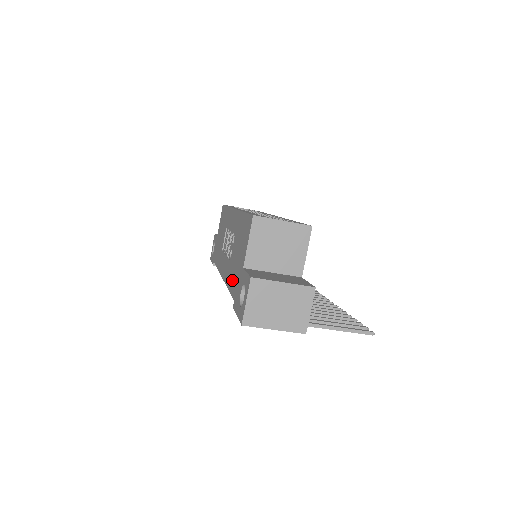
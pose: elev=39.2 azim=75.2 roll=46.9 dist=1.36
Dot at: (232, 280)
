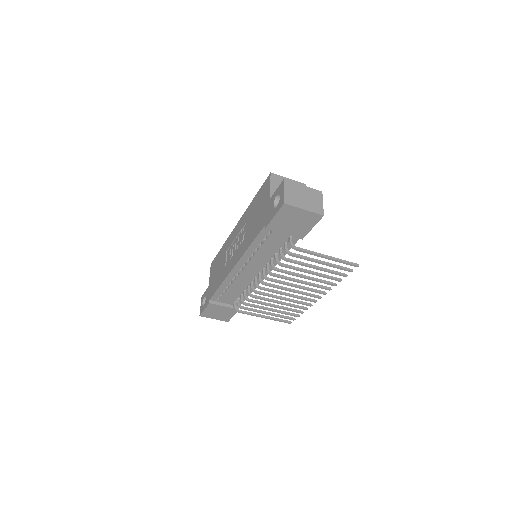
Dot at: (256, 230)
